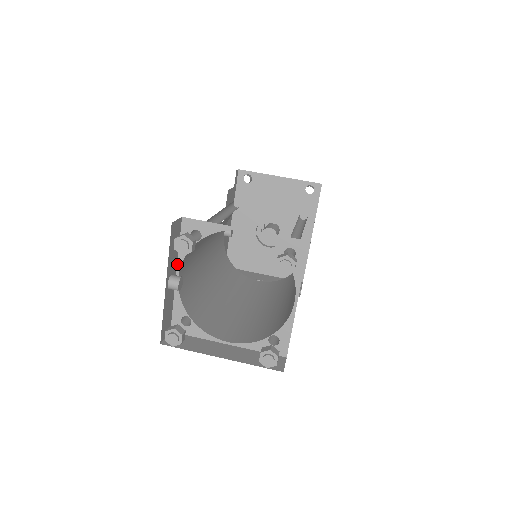
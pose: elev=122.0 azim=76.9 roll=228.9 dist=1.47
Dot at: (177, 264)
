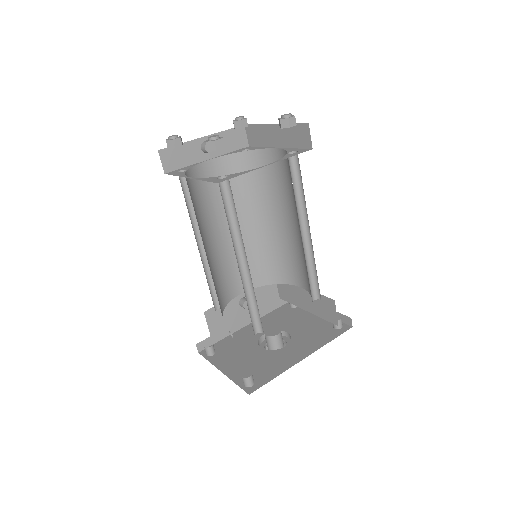
Dot at: (218, 157)
